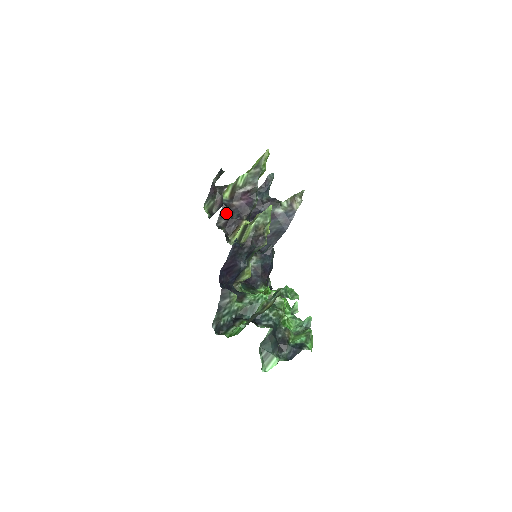
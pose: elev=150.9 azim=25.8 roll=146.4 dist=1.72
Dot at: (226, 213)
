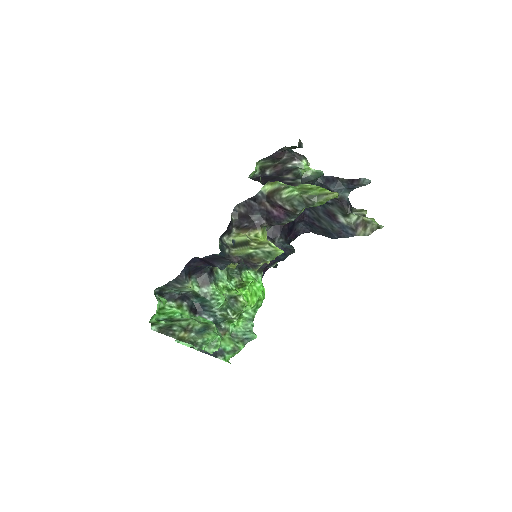
Dot at: (250, 206)
